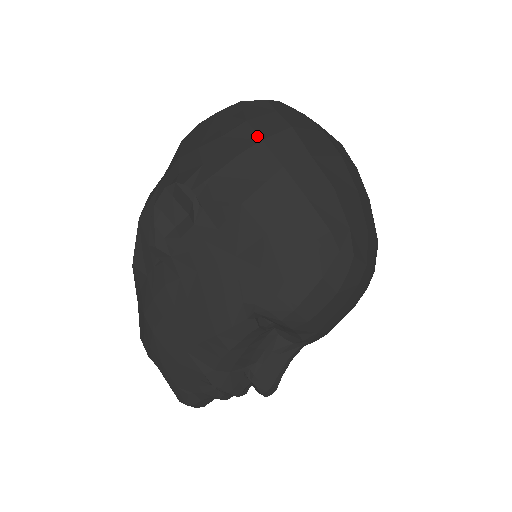
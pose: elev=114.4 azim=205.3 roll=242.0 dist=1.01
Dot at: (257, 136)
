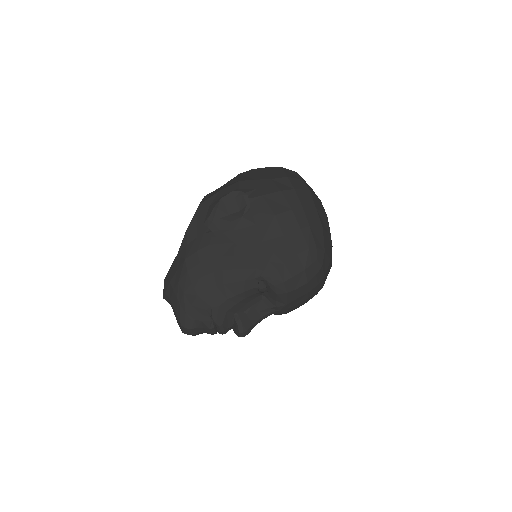
Dot at: (292, 186)
